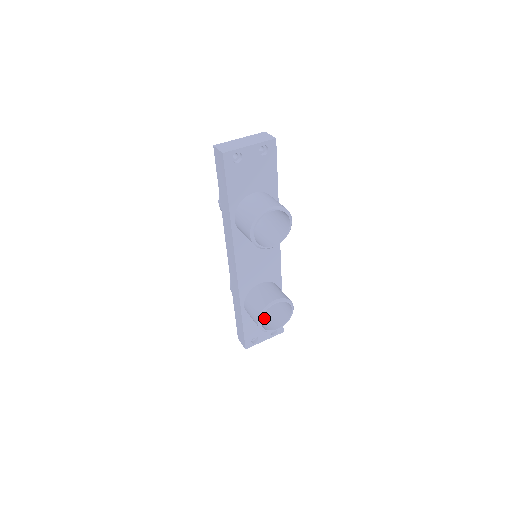
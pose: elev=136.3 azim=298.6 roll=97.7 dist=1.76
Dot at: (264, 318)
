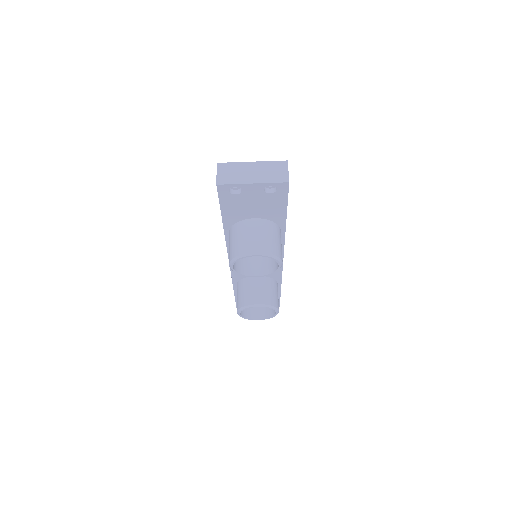
Dot at: occluded
